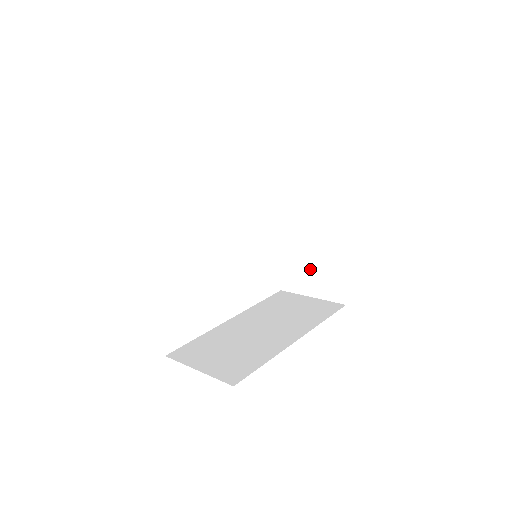
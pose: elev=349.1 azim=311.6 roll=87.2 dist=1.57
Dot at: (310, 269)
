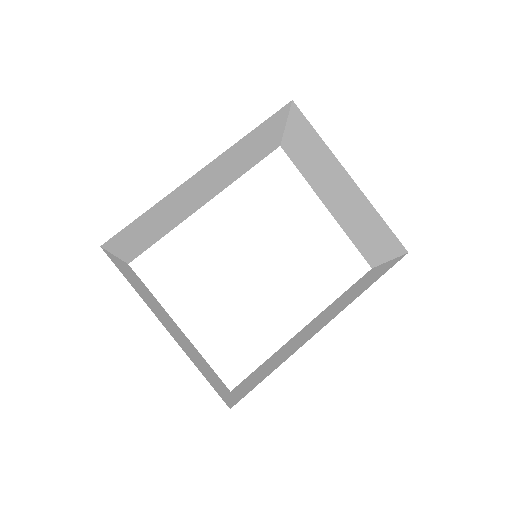
Dot at: (364, 231)
